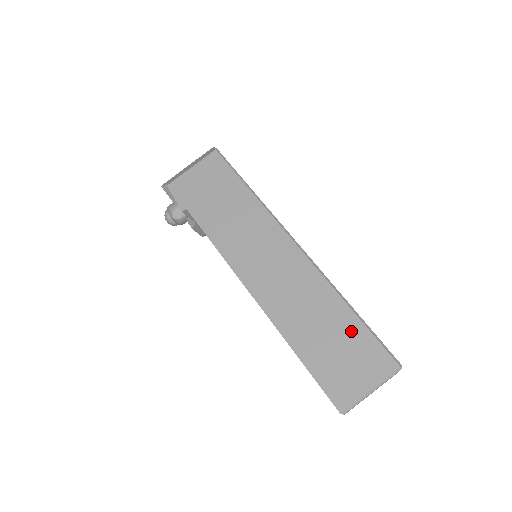
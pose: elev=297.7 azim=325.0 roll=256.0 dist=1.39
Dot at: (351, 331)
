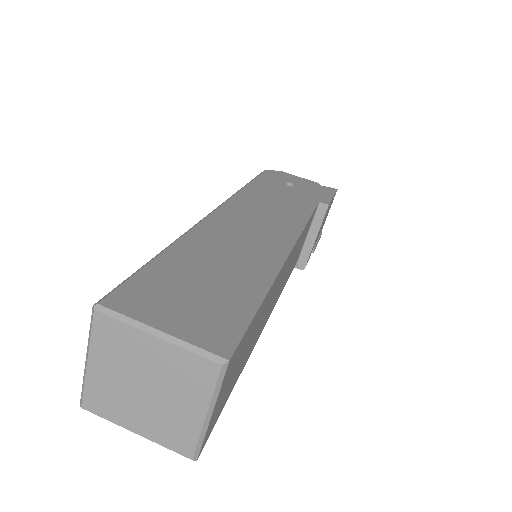
Dot at: occluded
